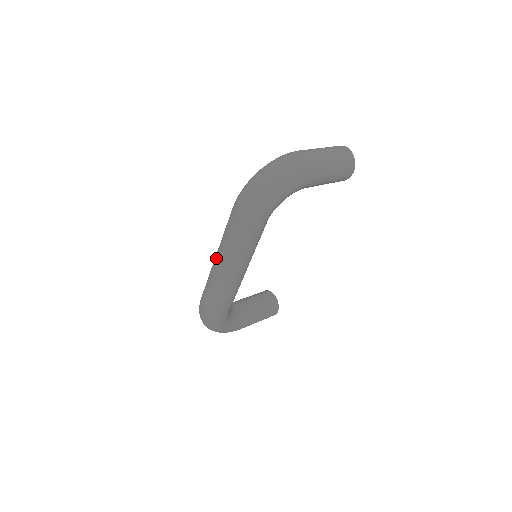
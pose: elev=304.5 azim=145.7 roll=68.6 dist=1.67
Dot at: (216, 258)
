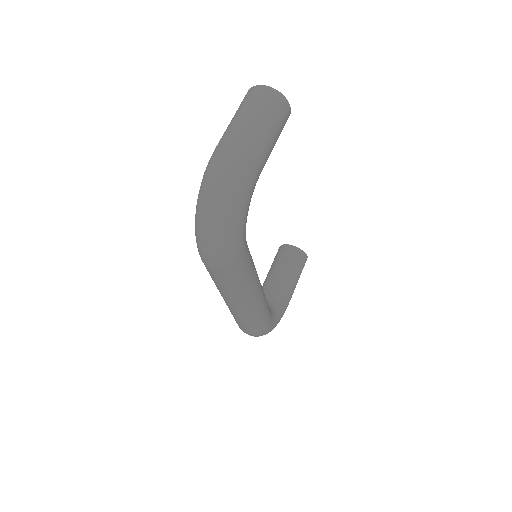
Dot at: (224, 300)
